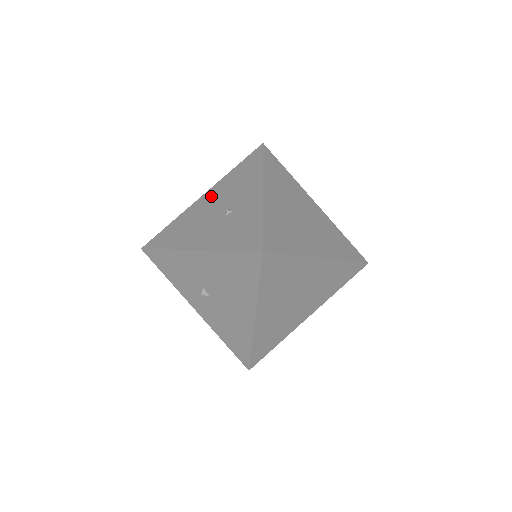
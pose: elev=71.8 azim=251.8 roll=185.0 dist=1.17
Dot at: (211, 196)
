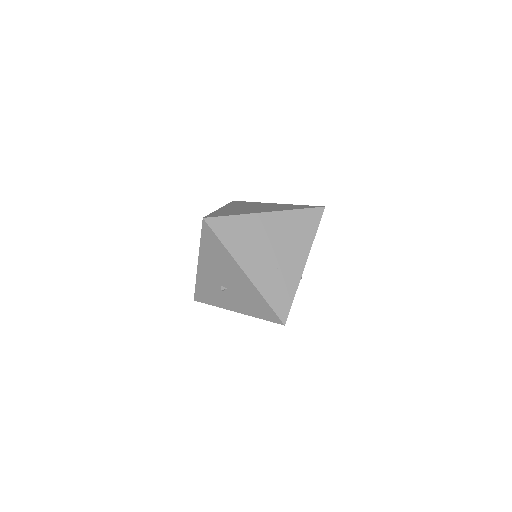
Dot at: occluded
